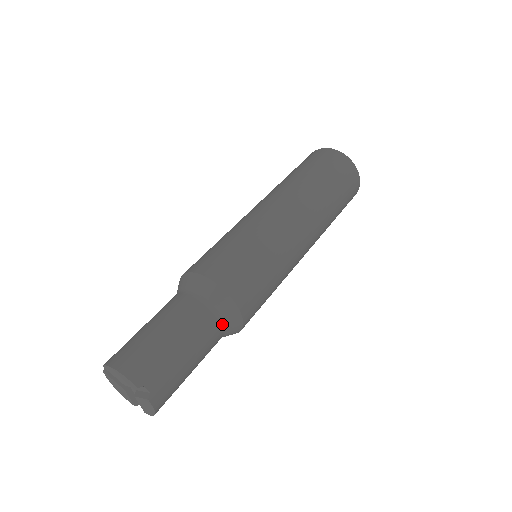
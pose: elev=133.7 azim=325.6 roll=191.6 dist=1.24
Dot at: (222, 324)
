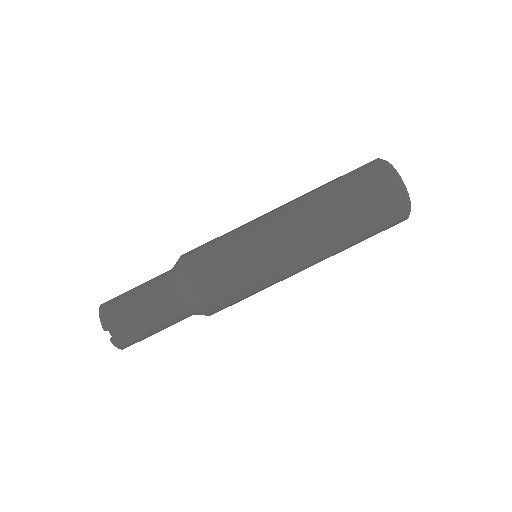
Dot at: (185, 307)
